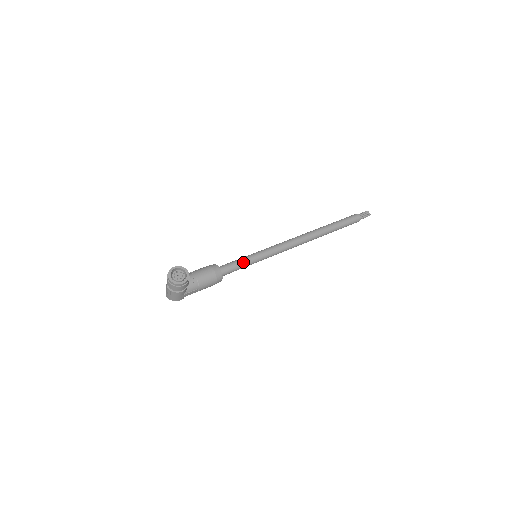
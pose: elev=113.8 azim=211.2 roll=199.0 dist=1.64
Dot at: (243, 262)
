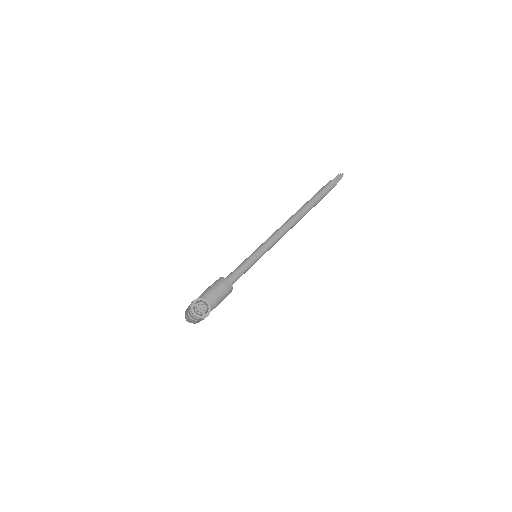
Dot at: (247, 267)
